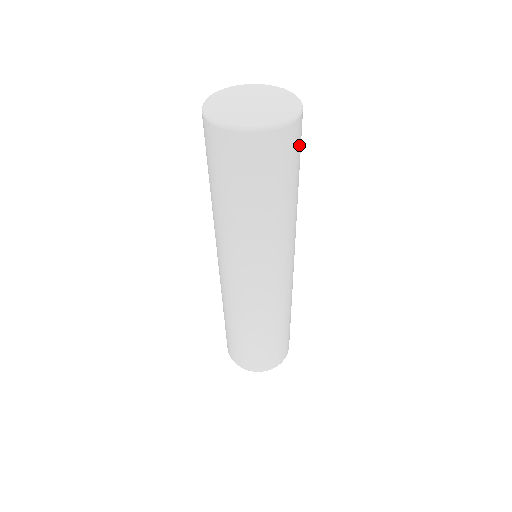
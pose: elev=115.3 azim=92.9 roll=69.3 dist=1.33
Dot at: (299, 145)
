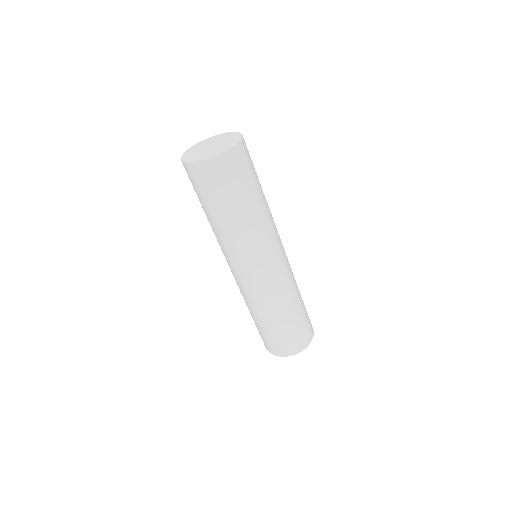
Dot at: occluded
